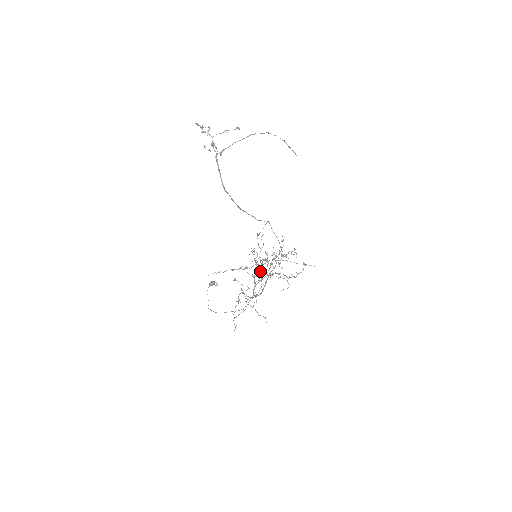
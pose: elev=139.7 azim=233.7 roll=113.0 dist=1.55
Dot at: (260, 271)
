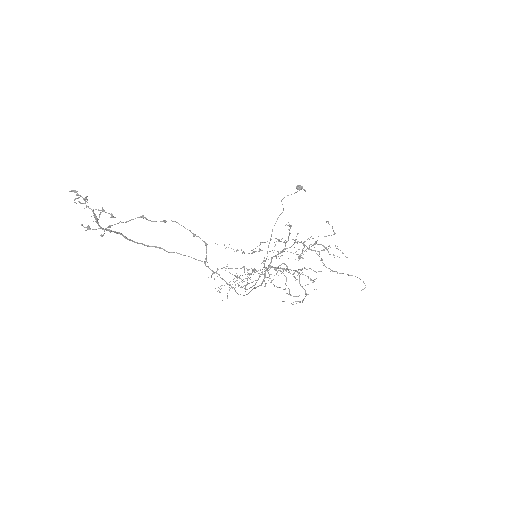
Dot at: (247, 278)
